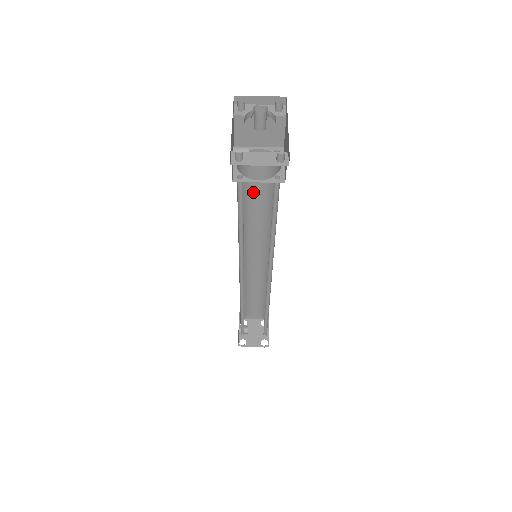
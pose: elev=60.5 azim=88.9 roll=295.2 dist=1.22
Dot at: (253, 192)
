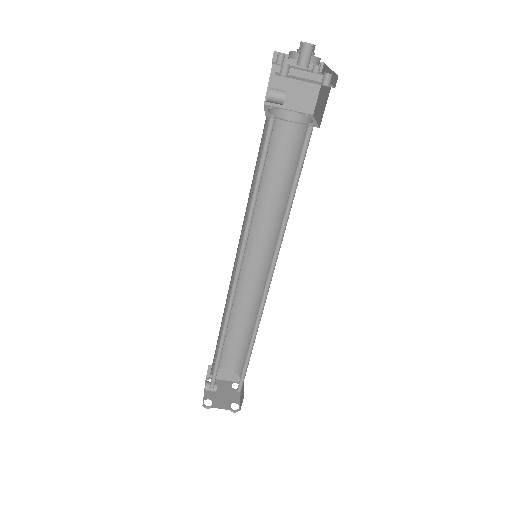
Dot at: (269, 169)
